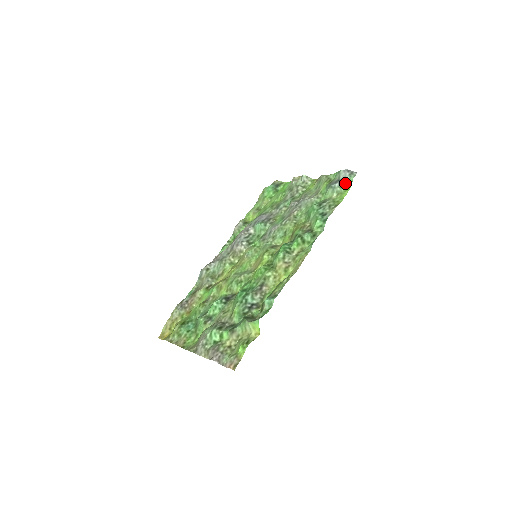
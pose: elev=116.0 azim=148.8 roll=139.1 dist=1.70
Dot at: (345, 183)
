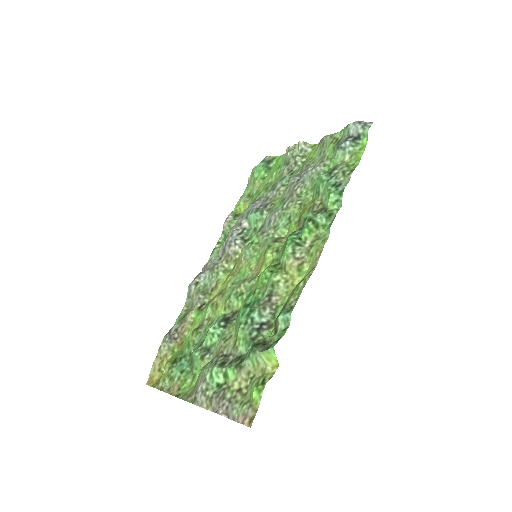
Dot at: (358, 139)
